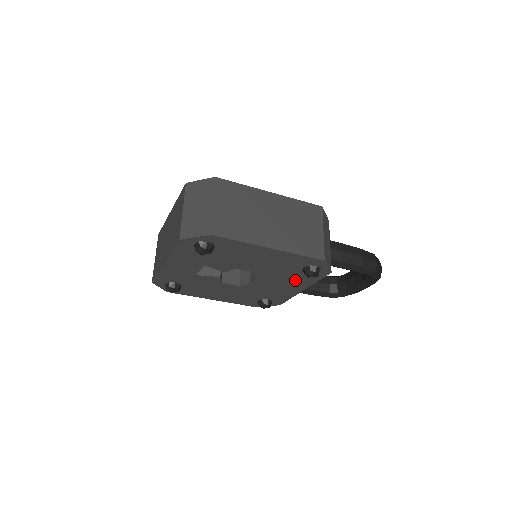
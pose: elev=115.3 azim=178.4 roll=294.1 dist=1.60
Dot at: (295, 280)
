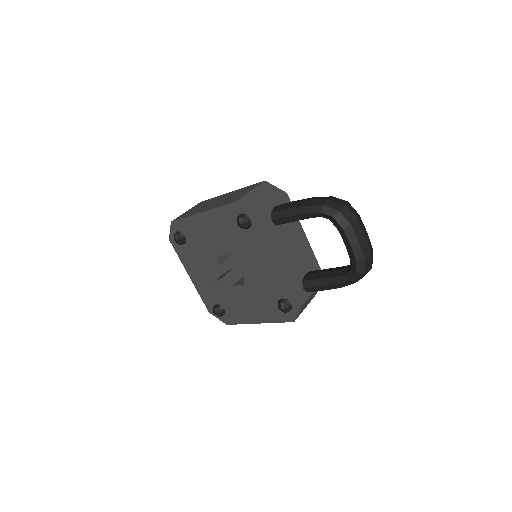
Dot at: (258, 248)
